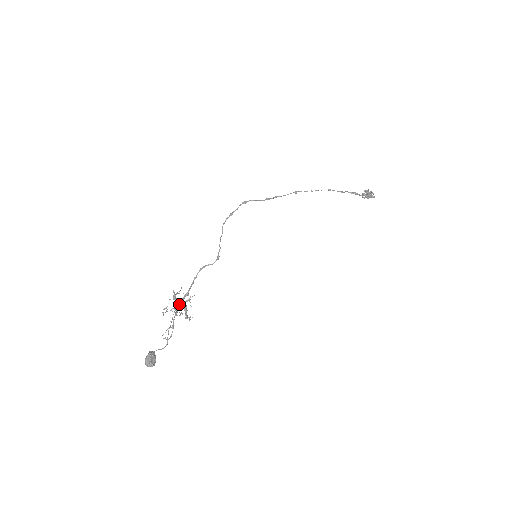
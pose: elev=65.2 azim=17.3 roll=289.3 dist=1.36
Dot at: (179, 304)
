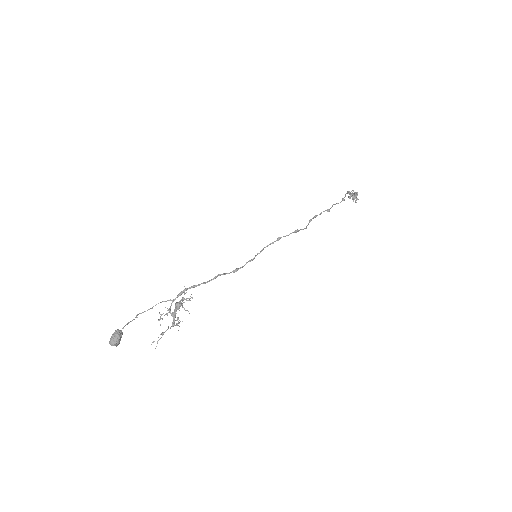
Dot at: (176, 307)
